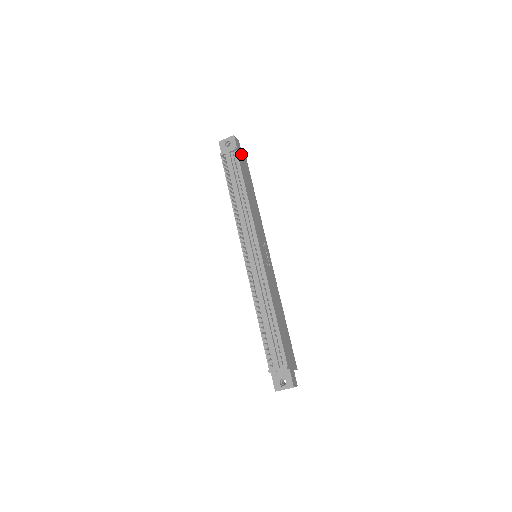
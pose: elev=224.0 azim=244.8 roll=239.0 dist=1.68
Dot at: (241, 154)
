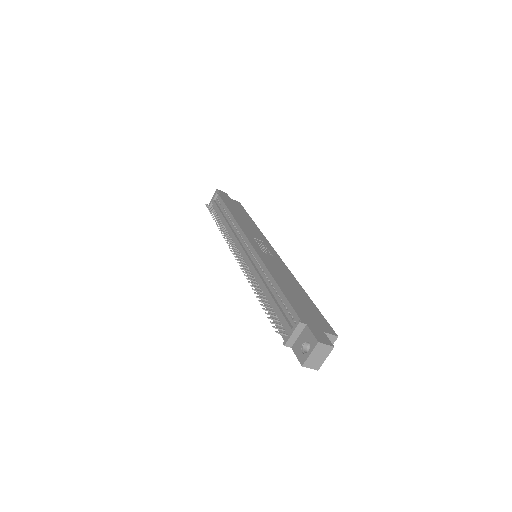
Dot at: (229, 199)
